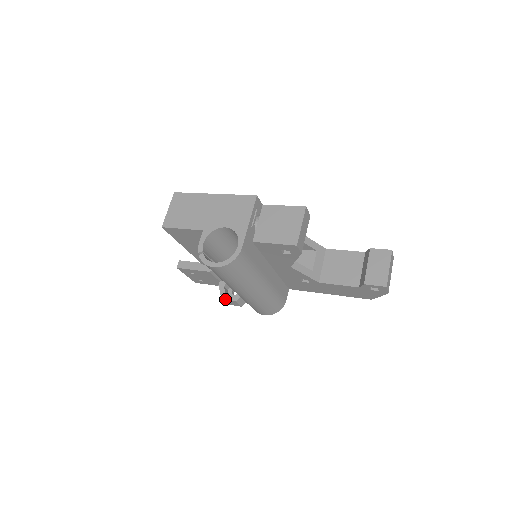
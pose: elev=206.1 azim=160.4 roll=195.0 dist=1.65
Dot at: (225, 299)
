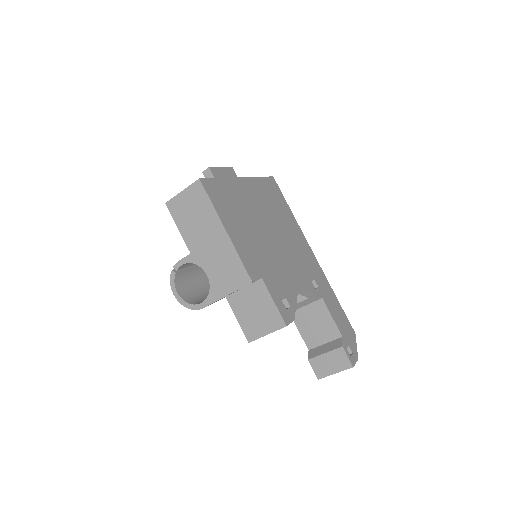
Dot at: occluded
